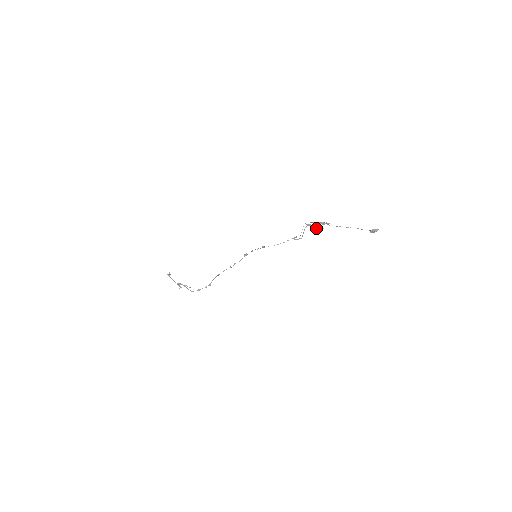
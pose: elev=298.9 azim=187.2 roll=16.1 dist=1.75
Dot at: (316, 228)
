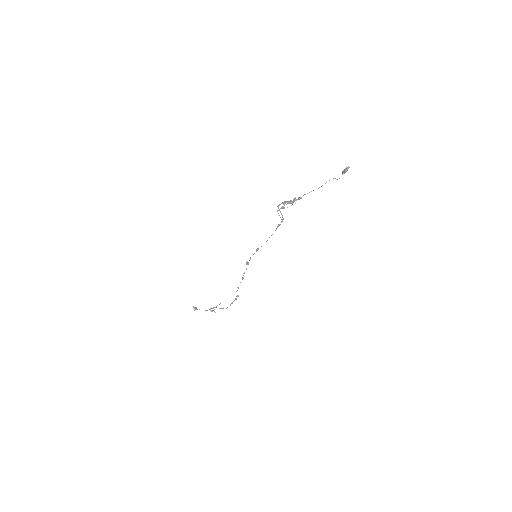
Dot at: occluded
